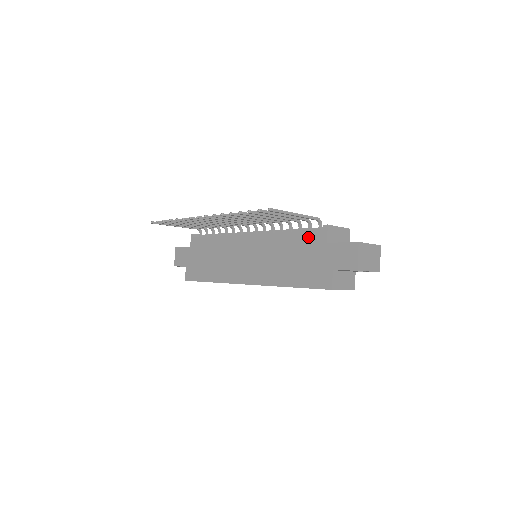
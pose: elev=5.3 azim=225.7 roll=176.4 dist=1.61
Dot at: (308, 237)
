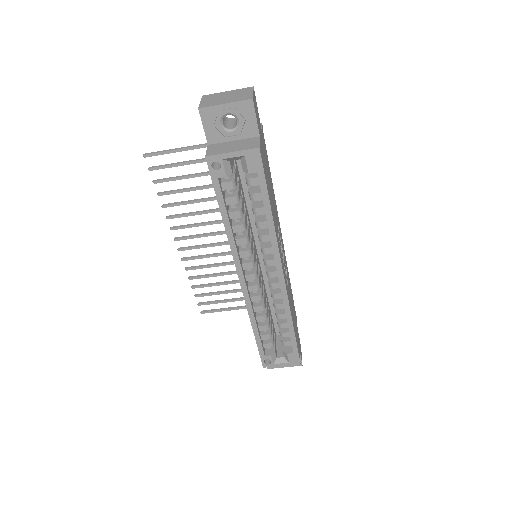
Dot at: occluded
